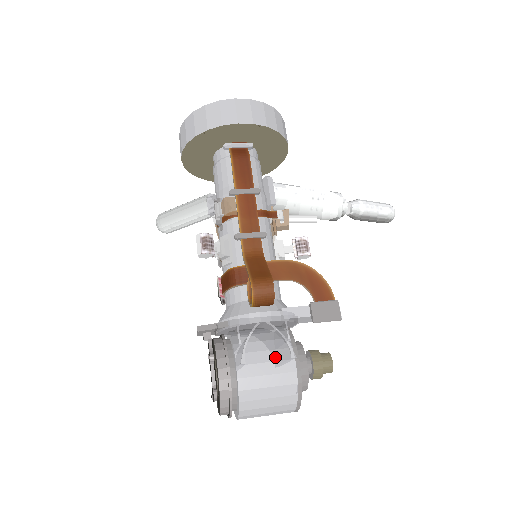
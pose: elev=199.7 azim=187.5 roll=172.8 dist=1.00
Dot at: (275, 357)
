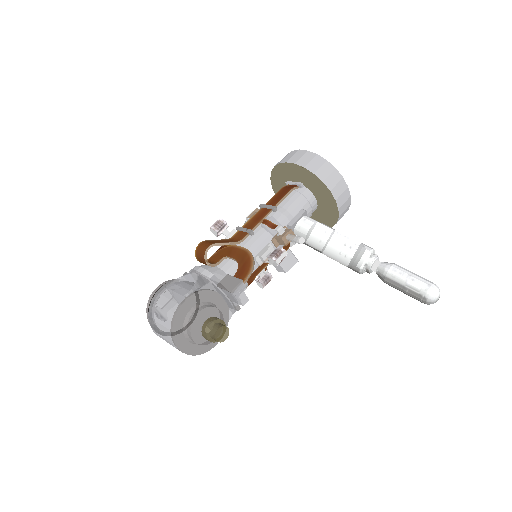
Dot at: (180, 291)
